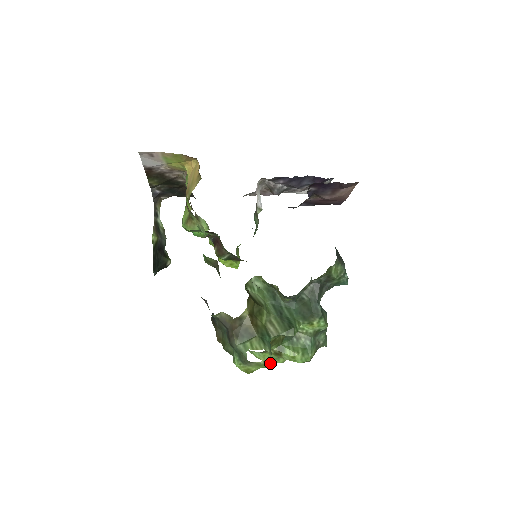
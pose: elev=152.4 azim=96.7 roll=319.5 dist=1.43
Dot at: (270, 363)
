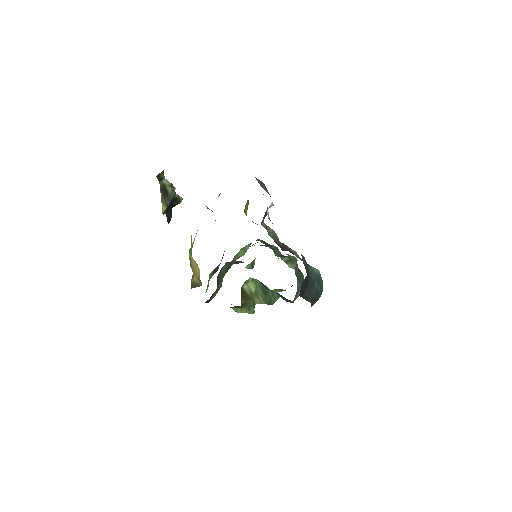
Dot at: occluded
